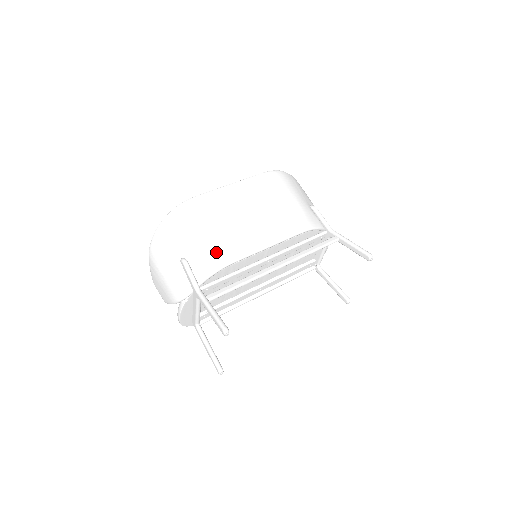
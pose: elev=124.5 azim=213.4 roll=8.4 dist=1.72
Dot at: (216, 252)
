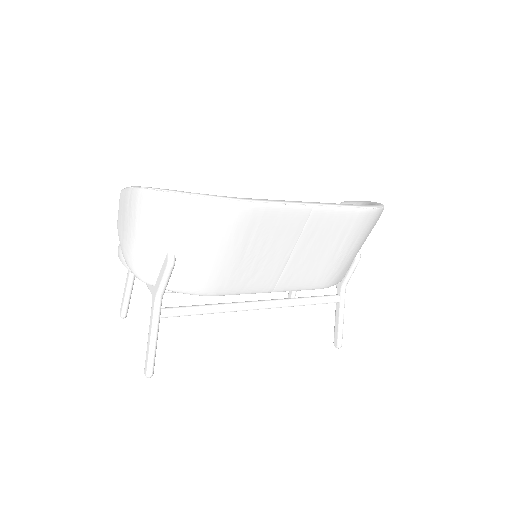
Dot at: (214, 280)
